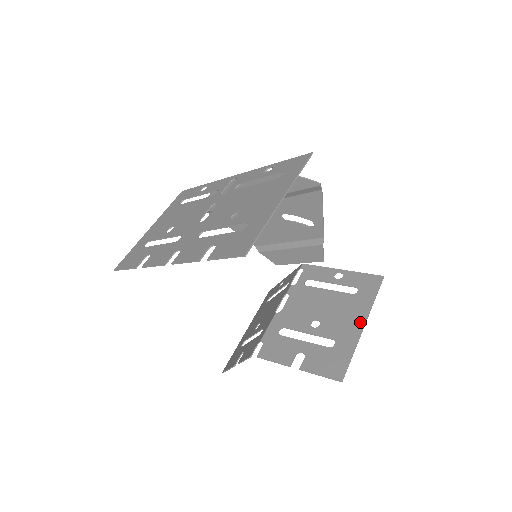
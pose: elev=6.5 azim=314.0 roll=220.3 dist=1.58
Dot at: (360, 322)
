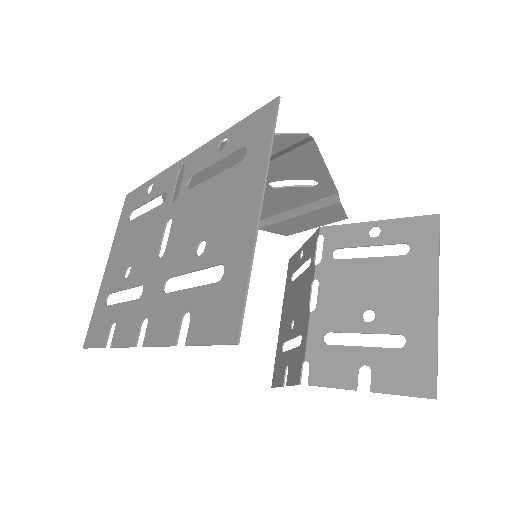
Dot at: (430, 298)
